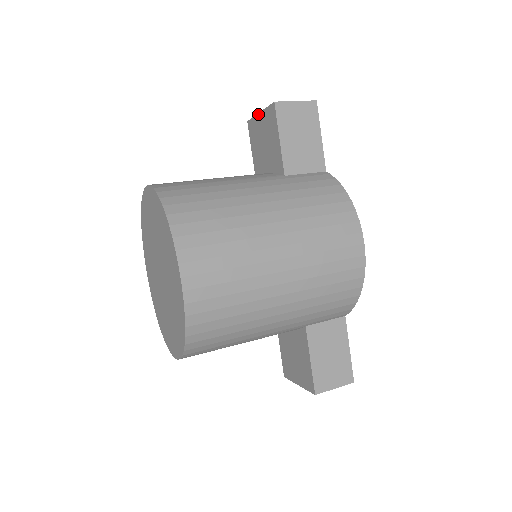
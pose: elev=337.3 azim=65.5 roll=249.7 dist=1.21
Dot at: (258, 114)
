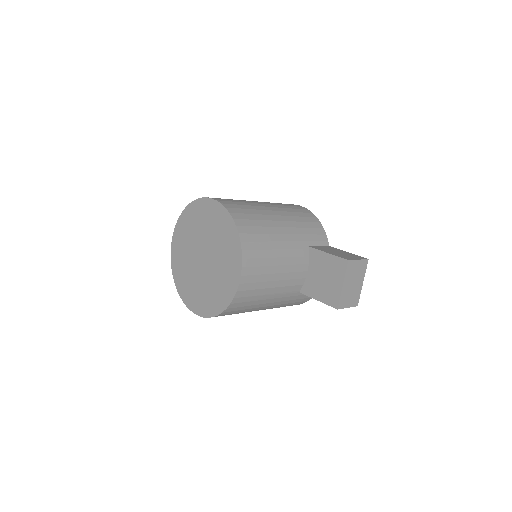
Dot at: occluded
